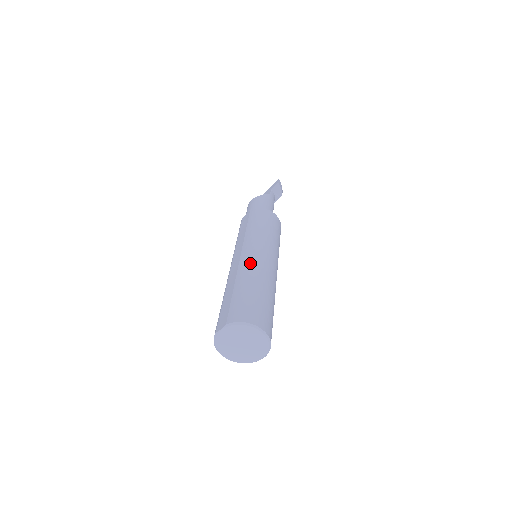
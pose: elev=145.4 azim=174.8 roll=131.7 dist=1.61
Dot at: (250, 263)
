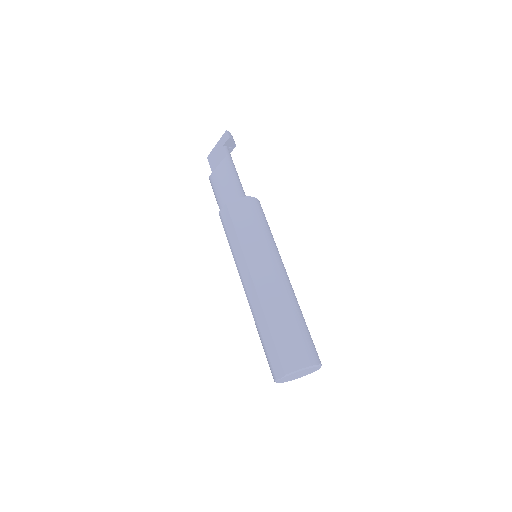
Dot at: (268, 290)
